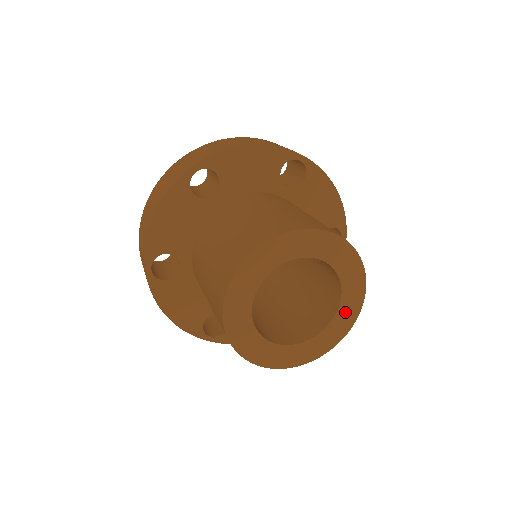
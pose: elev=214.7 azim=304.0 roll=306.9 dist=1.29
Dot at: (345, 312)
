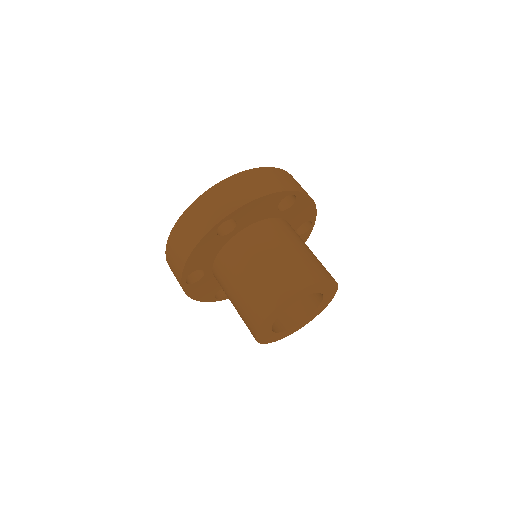
Dot at: (322, 305)
